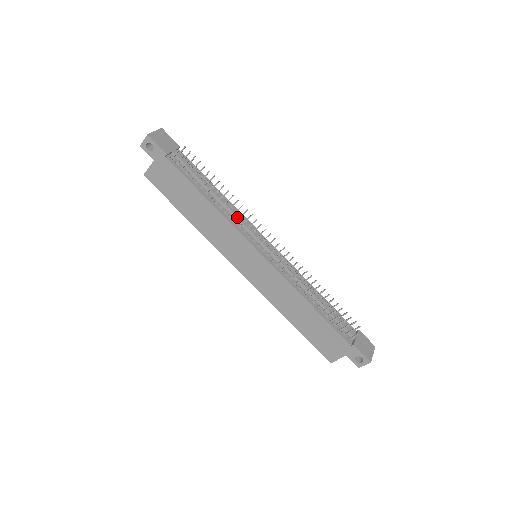
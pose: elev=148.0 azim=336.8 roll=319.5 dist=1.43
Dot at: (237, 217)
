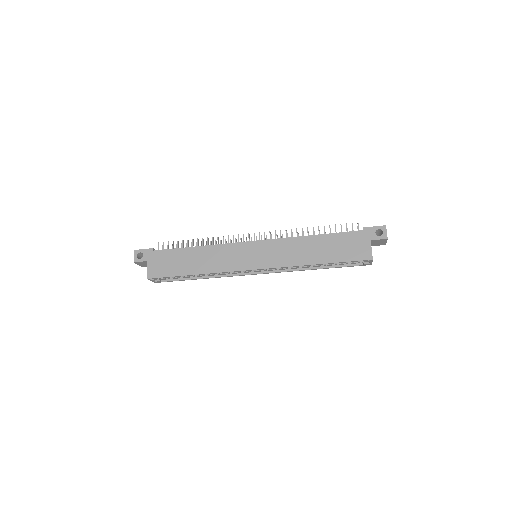
Dot at: occluded
